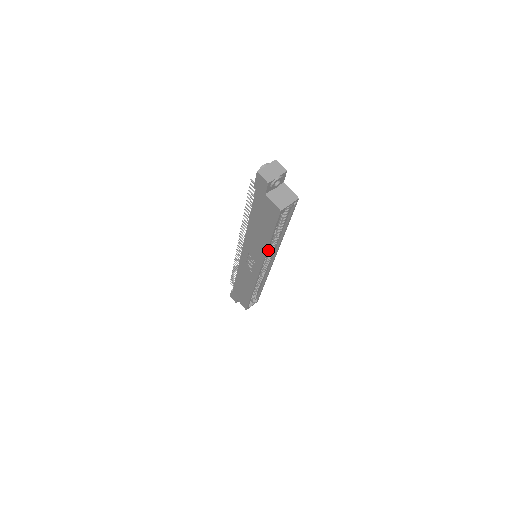
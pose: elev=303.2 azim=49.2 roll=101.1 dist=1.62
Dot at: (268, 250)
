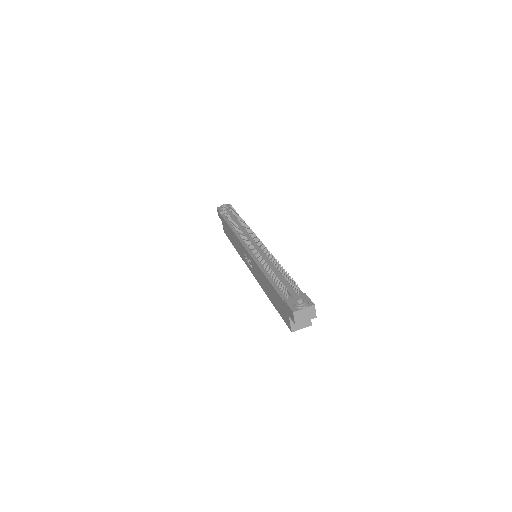
Dot at: occluded
